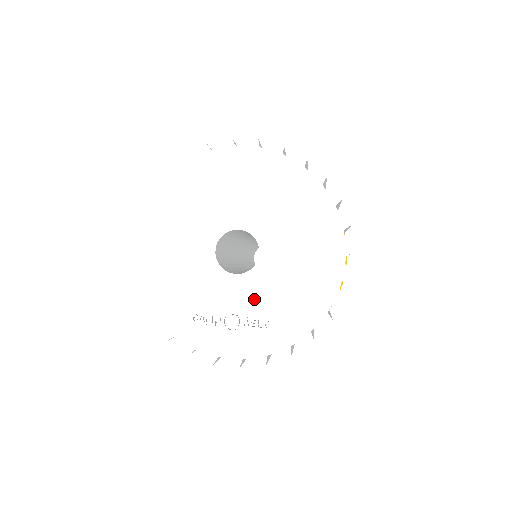
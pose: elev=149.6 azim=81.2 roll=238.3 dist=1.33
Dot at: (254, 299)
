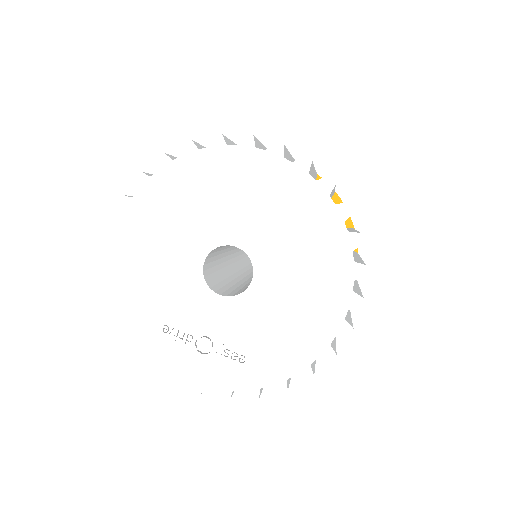
Dot at: (234, 328)
